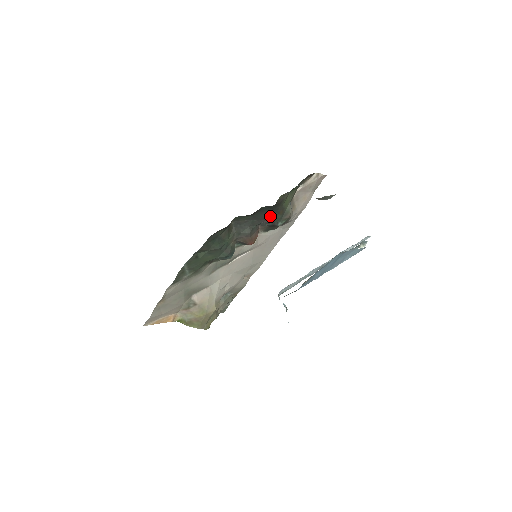
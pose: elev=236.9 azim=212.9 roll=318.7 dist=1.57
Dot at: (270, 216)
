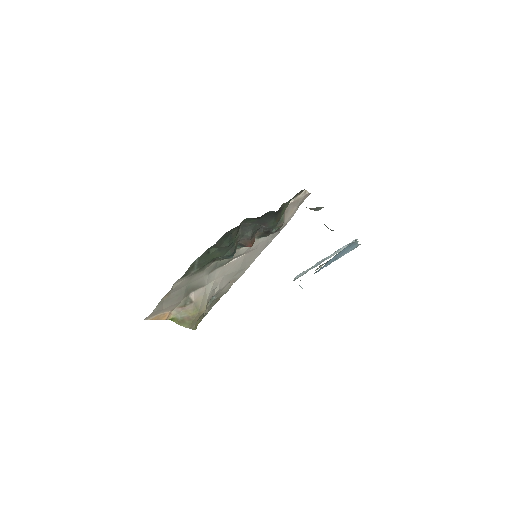
Dot at: (270, 222)
